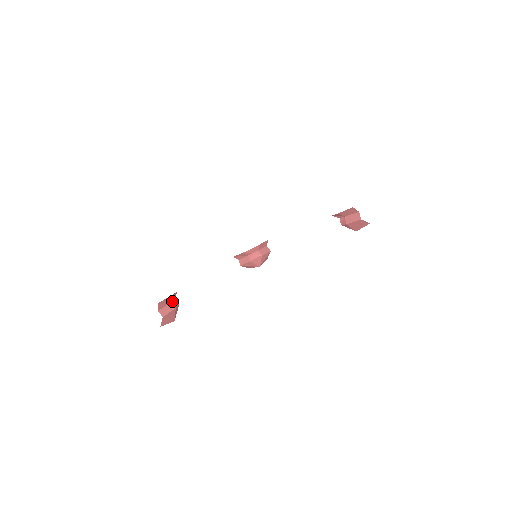
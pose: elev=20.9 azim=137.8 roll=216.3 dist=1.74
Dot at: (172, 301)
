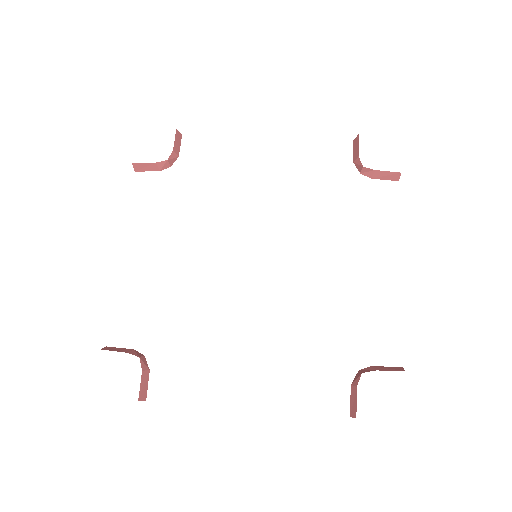
Dot at: (141, 365)
